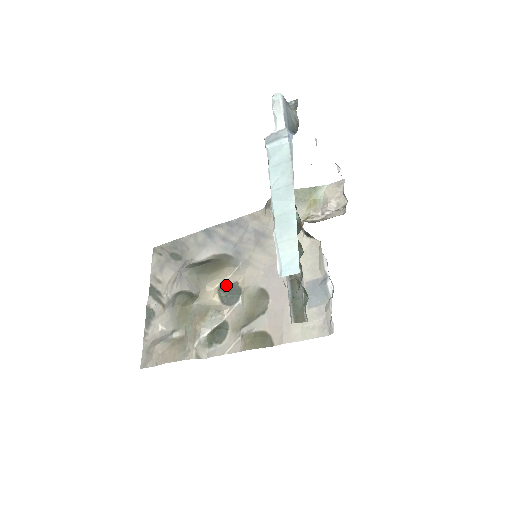
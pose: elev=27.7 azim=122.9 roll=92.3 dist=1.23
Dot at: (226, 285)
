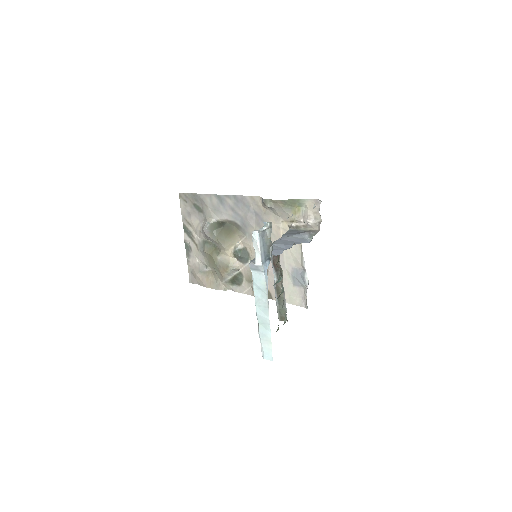
Dot at: (238, 249)
